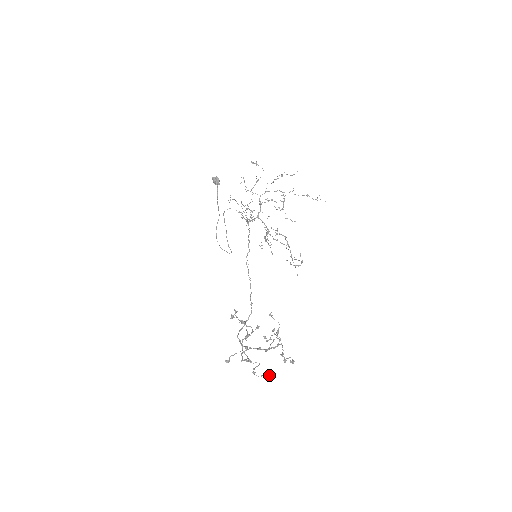
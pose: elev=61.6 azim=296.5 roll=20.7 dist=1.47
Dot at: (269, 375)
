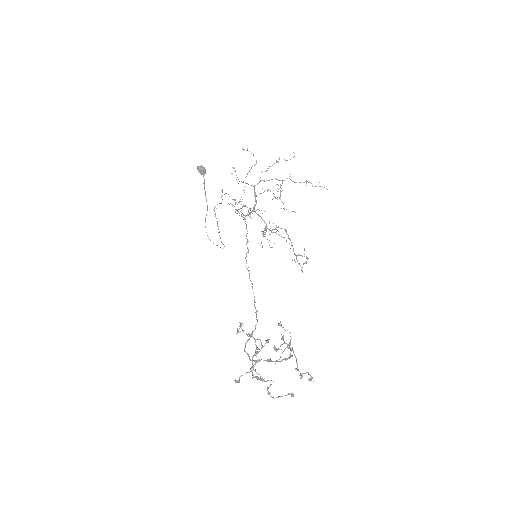
Dot at: (286, 395)
